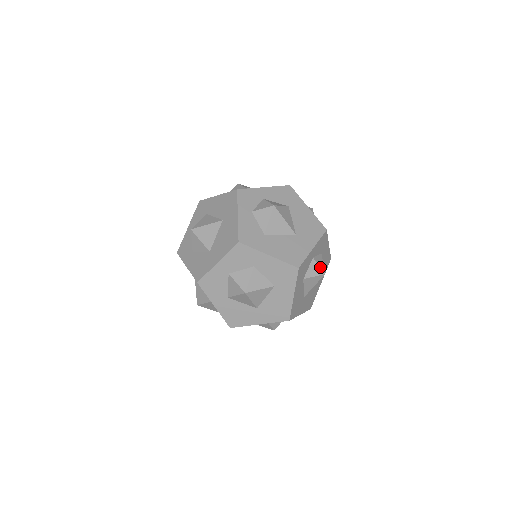
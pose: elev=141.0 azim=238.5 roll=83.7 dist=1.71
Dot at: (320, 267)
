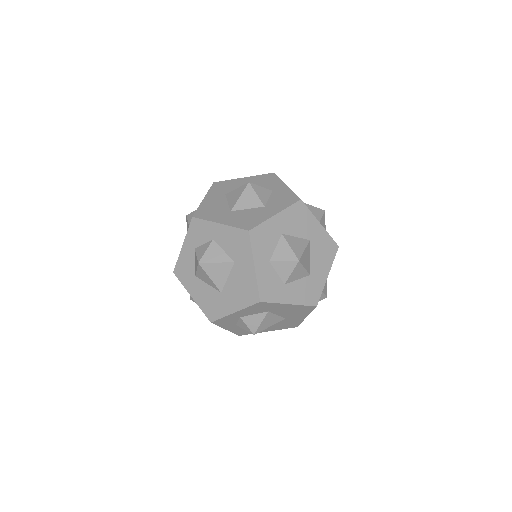
Dot at: occluded
